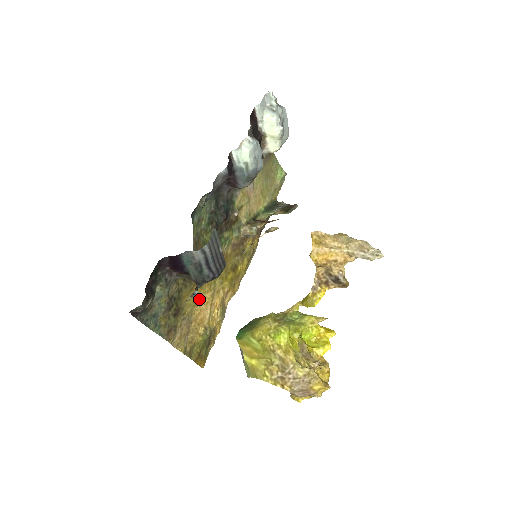
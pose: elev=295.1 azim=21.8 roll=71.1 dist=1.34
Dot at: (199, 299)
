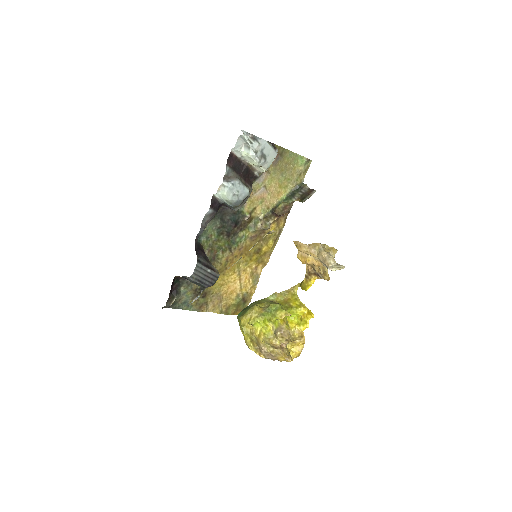
Dot at: (225, 281)
